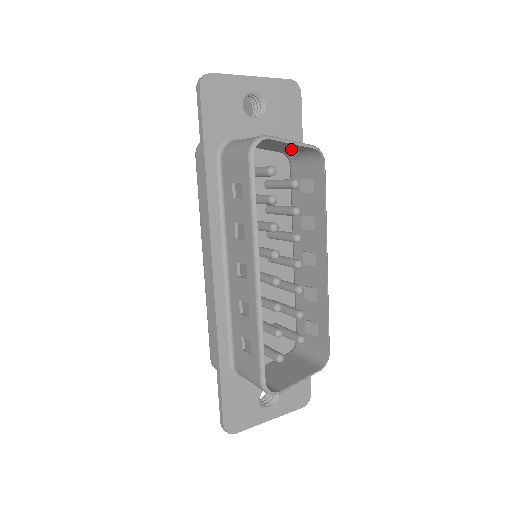
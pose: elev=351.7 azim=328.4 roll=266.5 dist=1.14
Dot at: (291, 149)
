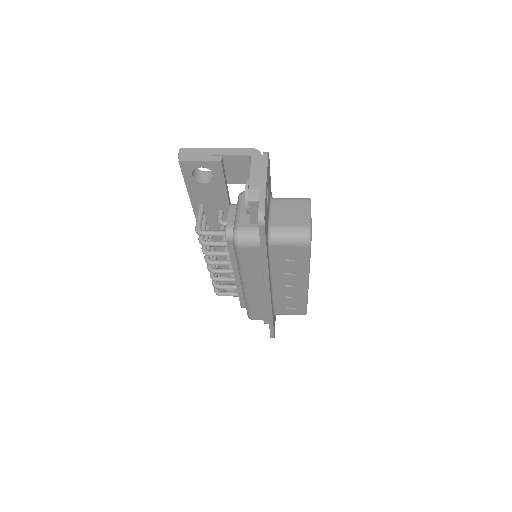
Dot at: (293, 206)
